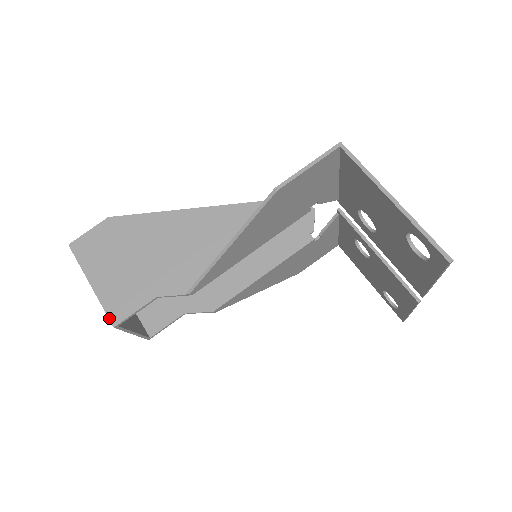
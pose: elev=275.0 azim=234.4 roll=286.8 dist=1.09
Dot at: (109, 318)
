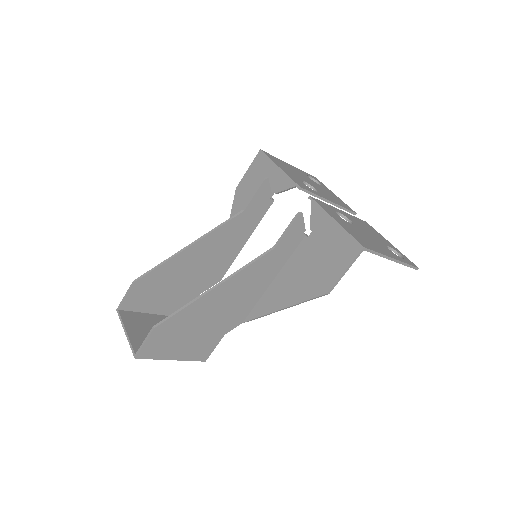
Dot at: occluded
